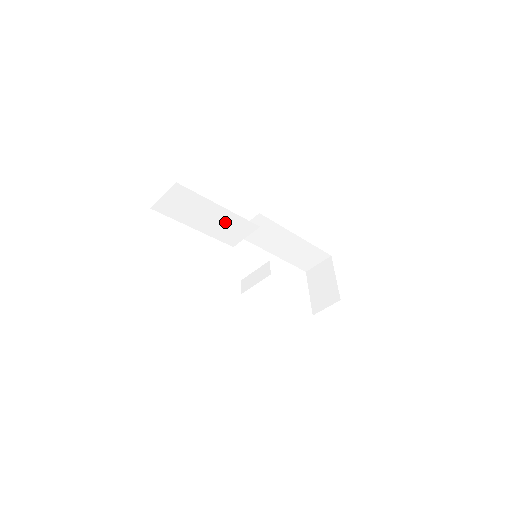
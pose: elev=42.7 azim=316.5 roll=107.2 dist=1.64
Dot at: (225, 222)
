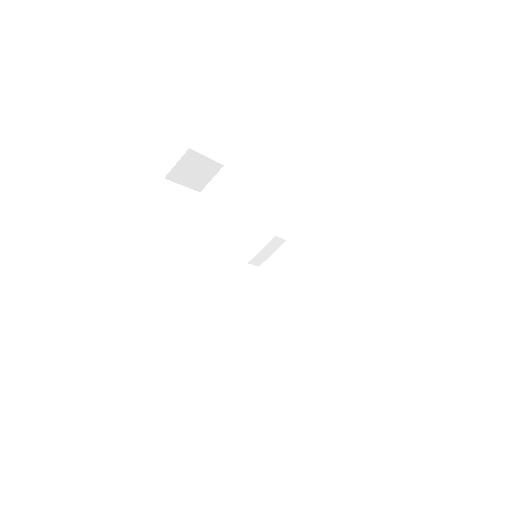
Dot at: (248, 222)
